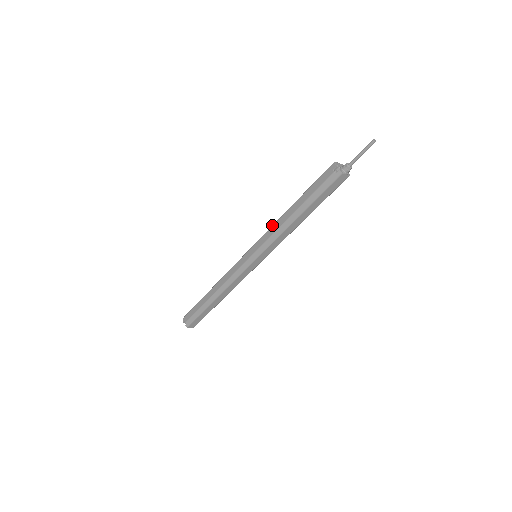
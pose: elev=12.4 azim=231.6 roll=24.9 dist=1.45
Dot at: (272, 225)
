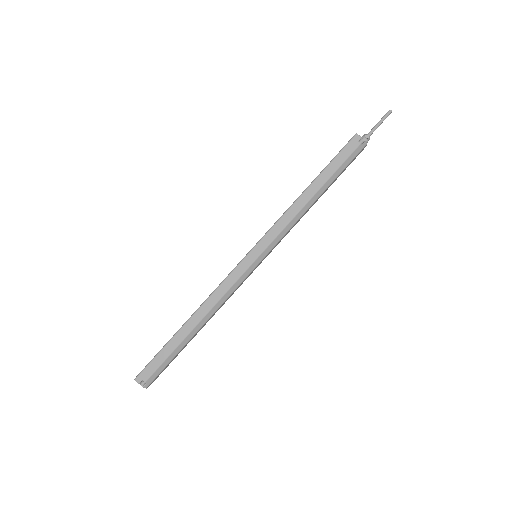
Dot at: (284, 213)
